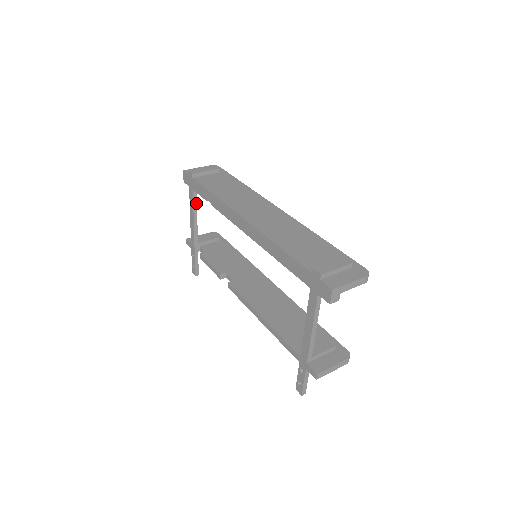
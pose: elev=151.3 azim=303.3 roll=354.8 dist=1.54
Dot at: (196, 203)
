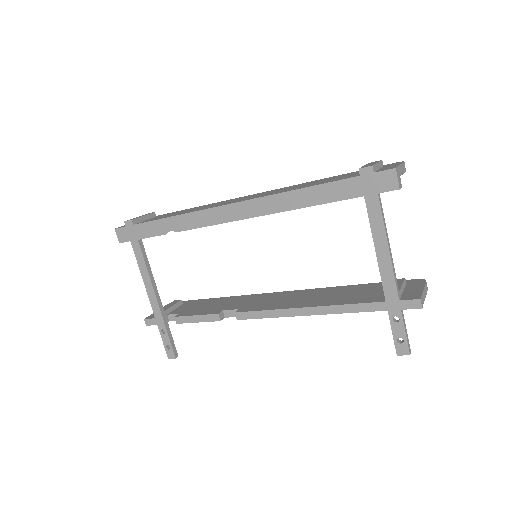
Dot at: (146, 257)
